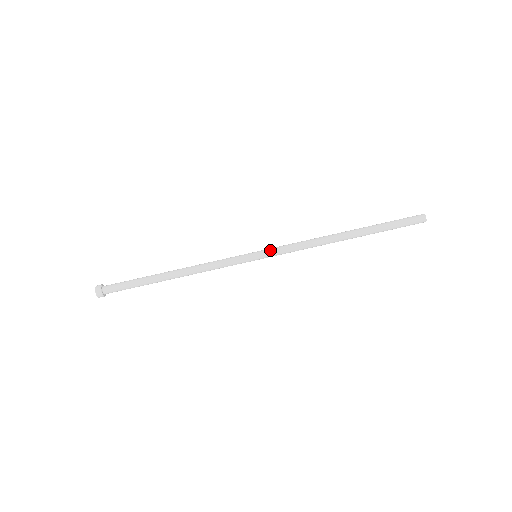
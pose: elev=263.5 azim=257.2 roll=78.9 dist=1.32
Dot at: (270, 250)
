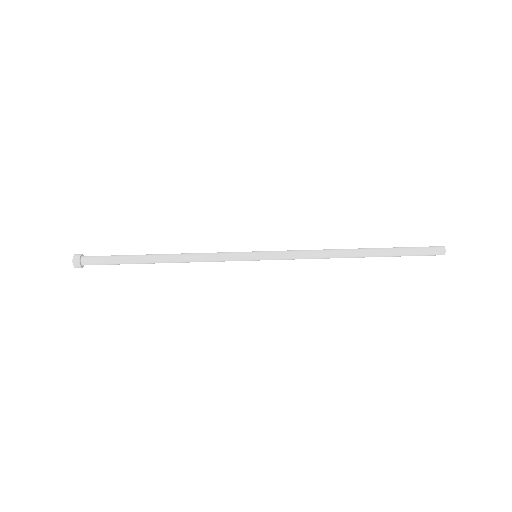
Dot at: (272, 251)
